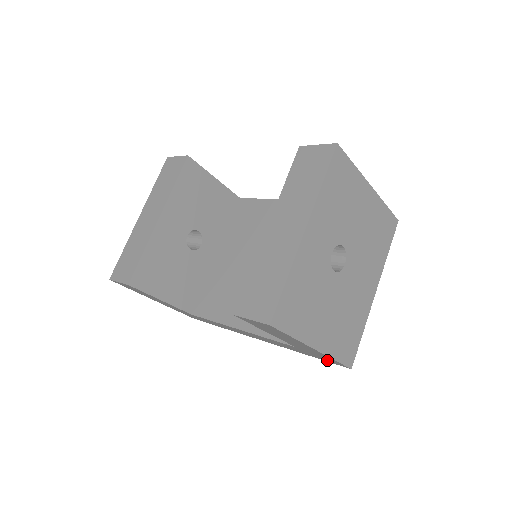
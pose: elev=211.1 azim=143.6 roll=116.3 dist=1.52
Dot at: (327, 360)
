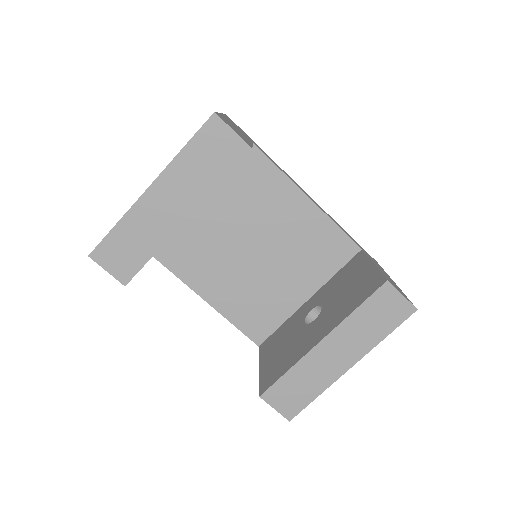
Dot at: occluded
